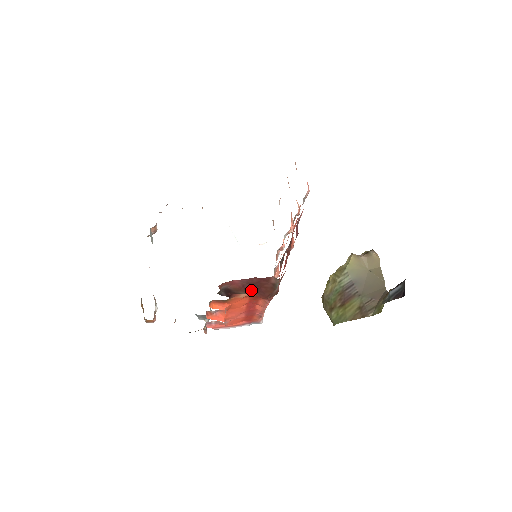
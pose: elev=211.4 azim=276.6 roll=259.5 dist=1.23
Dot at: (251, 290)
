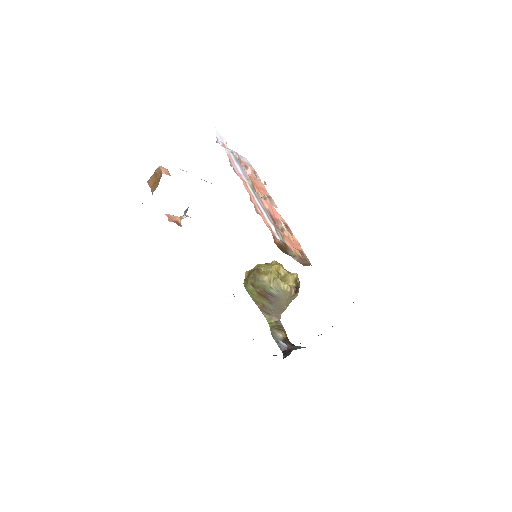
Dot at: occluded
